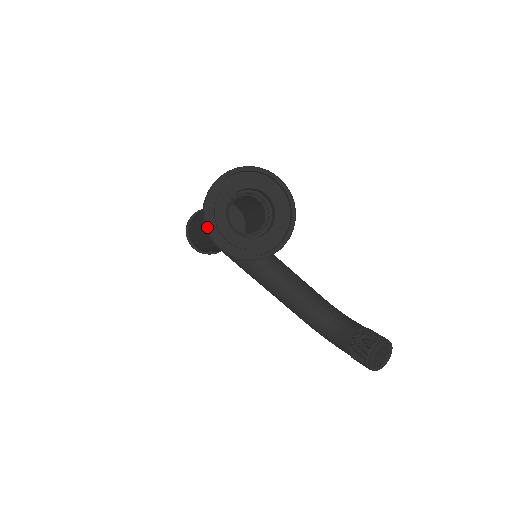
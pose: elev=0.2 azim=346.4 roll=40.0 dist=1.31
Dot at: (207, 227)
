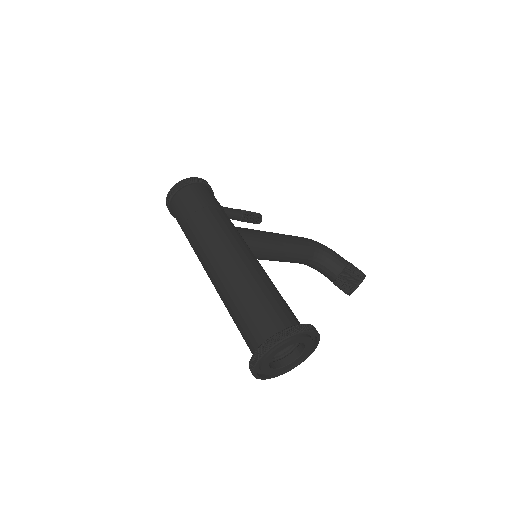
Dot at: (256, 378)
